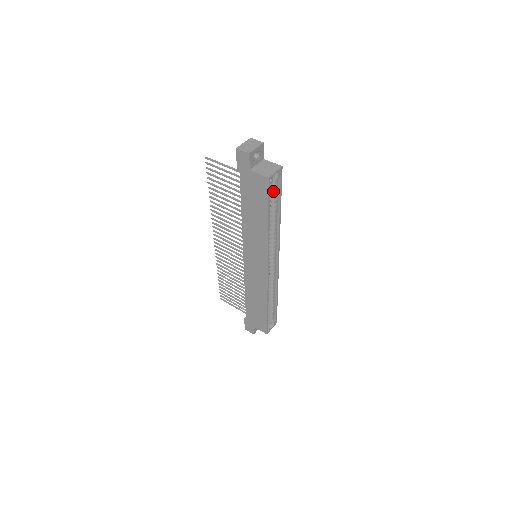
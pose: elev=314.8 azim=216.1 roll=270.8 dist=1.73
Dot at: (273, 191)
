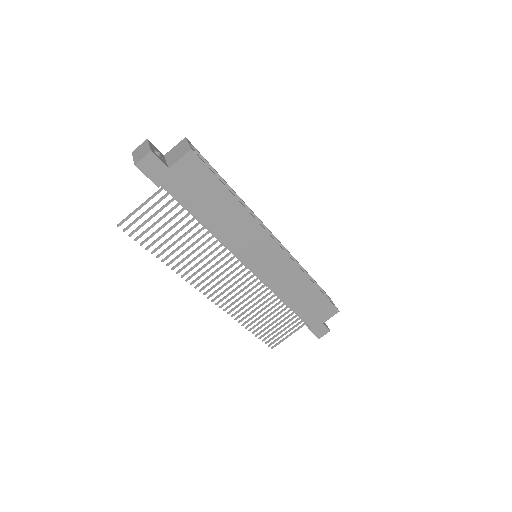
Dot at: occluded
